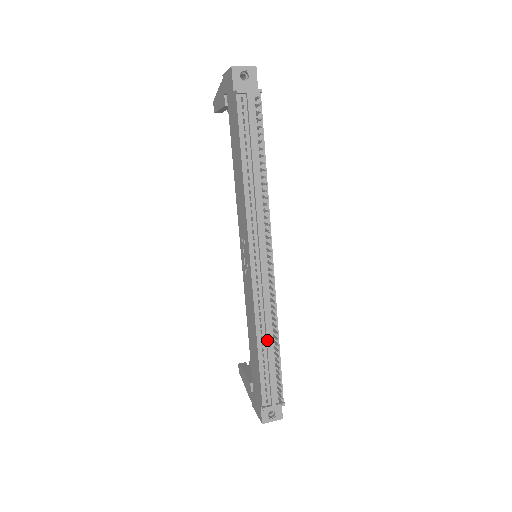
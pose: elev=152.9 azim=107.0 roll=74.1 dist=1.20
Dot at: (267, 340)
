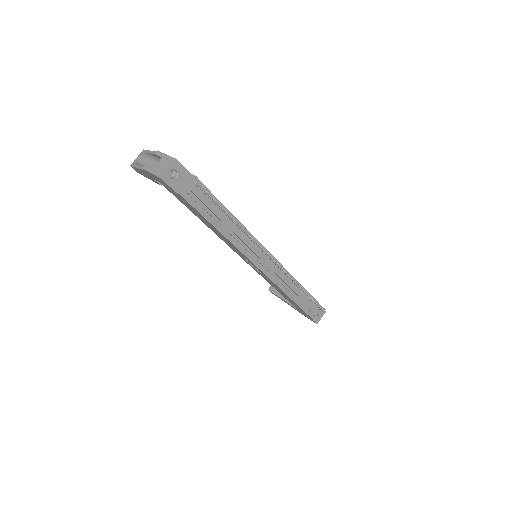
Dot at: (297, 295)
